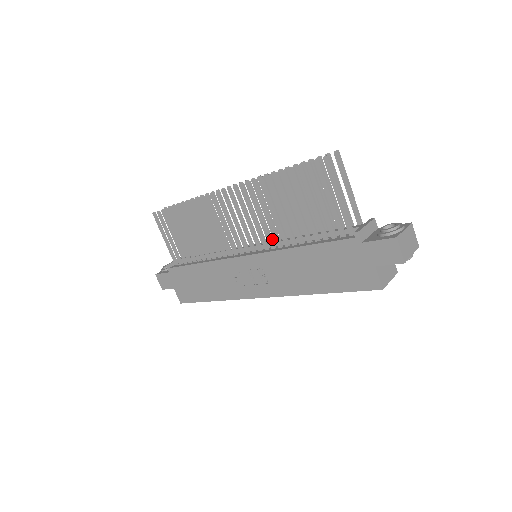
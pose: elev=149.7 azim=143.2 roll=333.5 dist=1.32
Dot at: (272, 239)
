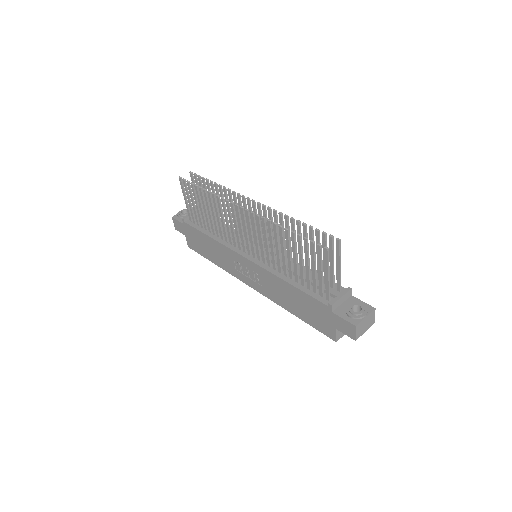
Dot at: (270, 260)
